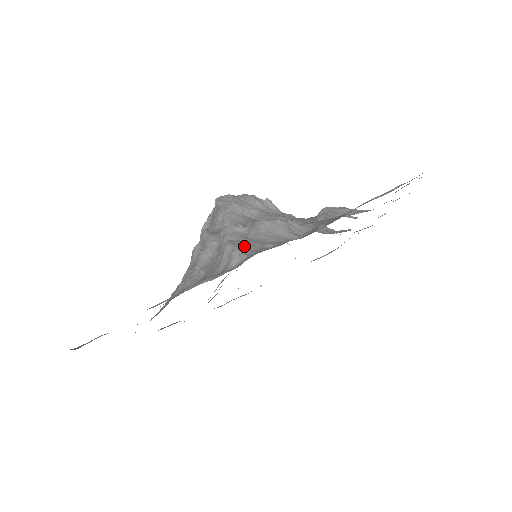
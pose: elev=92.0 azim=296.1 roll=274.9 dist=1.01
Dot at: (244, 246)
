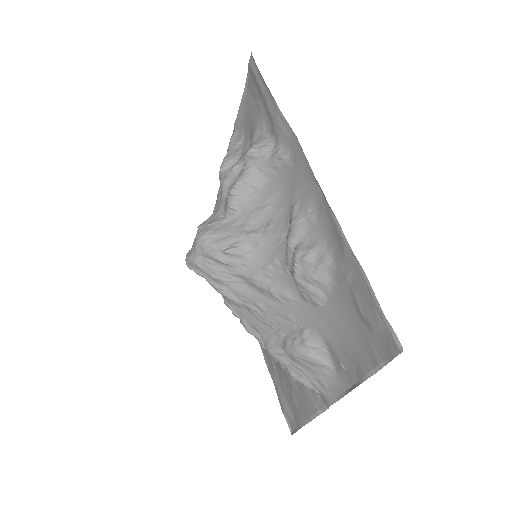
Dot at: (308, 381)
